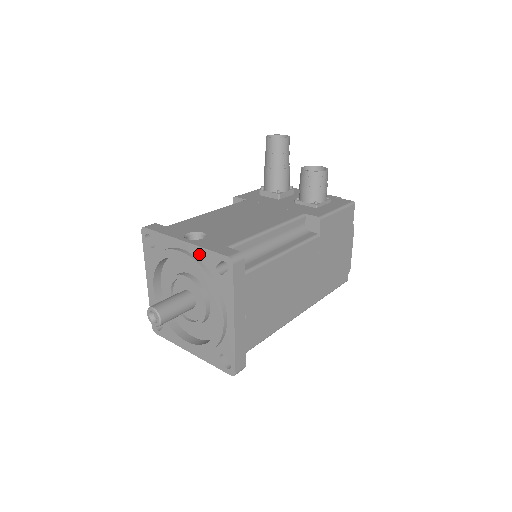
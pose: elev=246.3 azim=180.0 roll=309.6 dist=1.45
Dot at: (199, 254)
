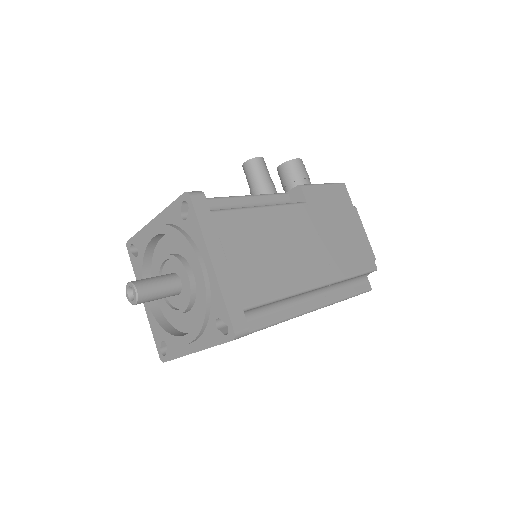
Dot at: (166, 218)
